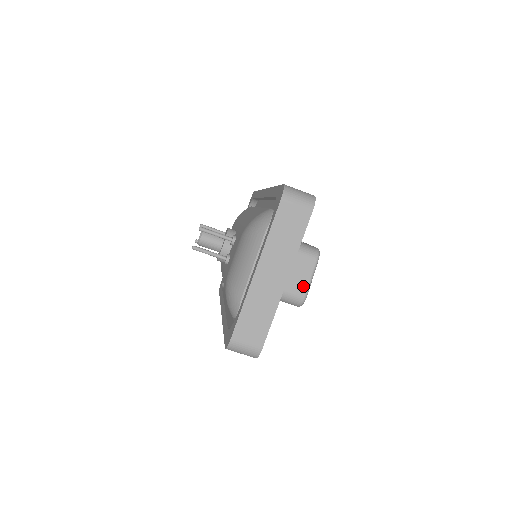
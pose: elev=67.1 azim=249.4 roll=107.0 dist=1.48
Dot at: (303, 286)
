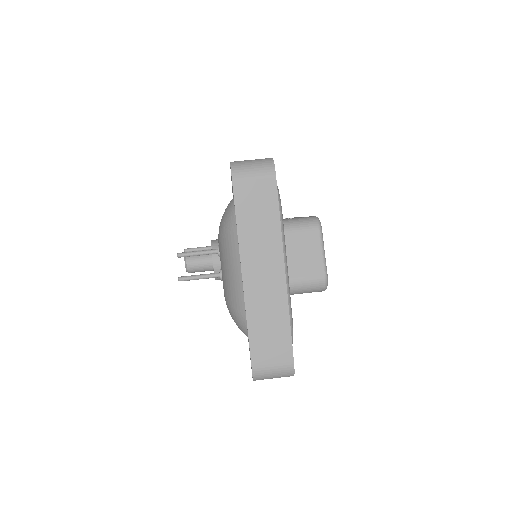
Dot at: (317, 266)
